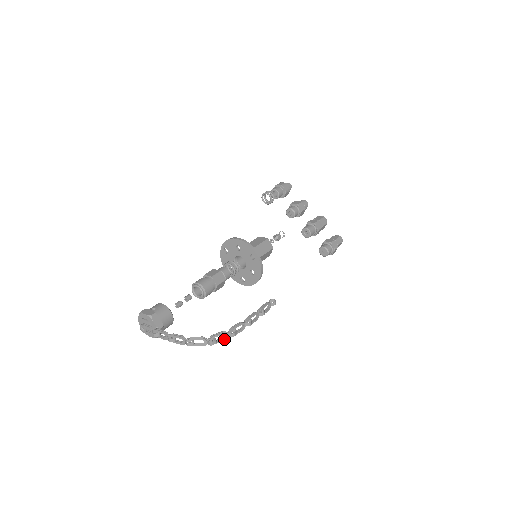
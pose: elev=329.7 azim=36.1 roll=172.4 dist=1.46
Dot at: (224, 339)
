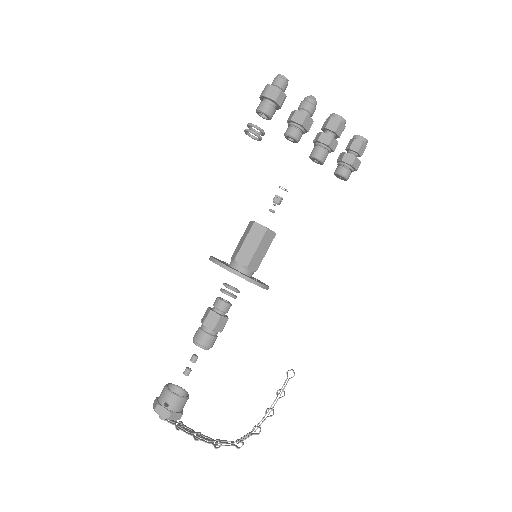
Dot at: (250, 435)
